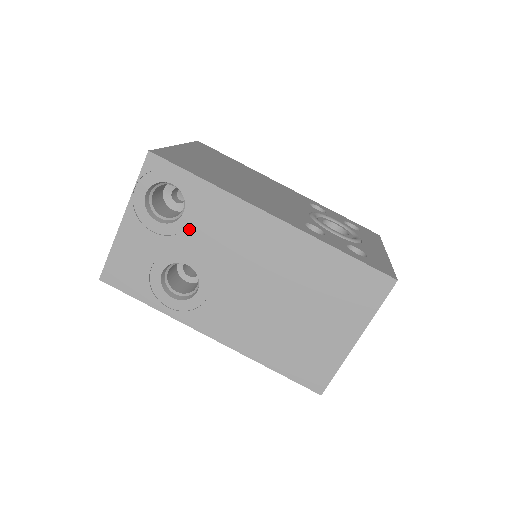
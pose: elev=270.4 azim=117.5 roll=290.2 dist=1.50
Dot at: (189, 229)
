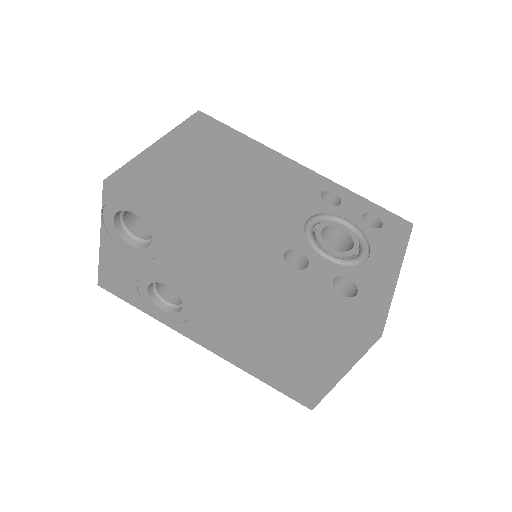
Dot at: (160, 256)
